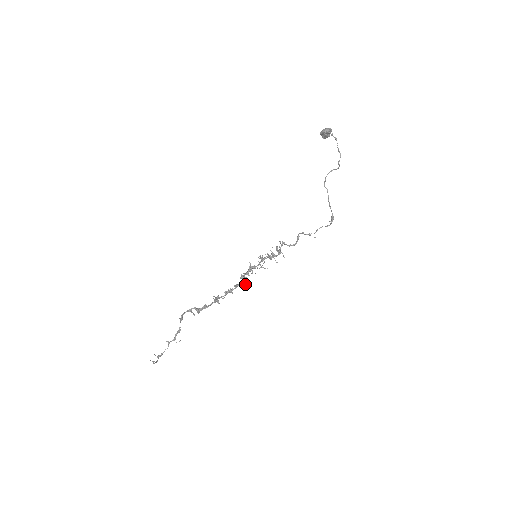
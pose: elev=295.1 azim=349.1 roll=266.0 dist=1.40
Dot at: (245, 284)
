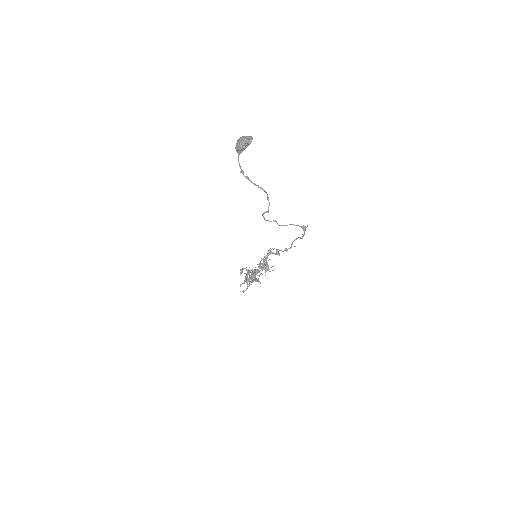
Dot at: (258, 280)
